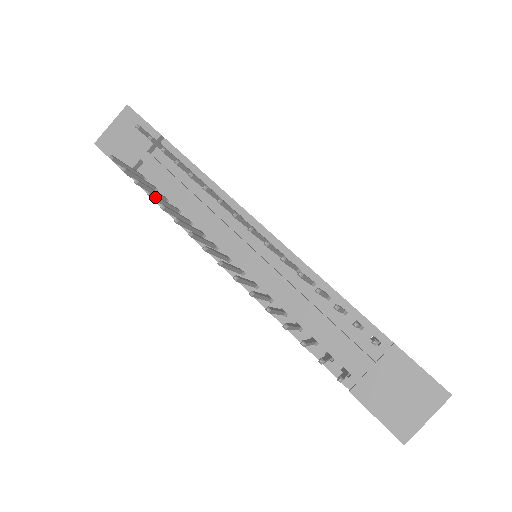
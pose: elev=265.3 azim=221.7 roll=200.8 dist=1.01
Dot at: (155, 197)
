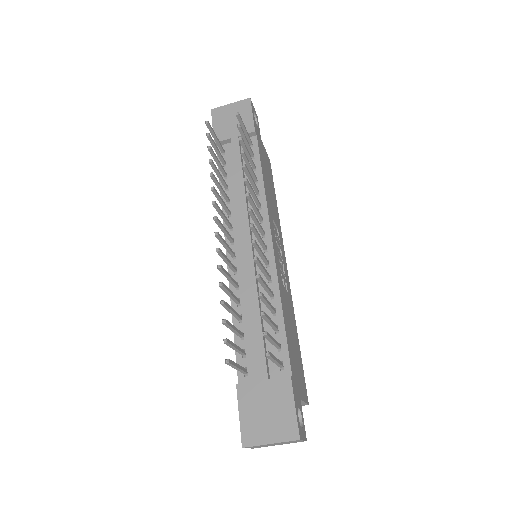
Dot at: (213, 165)
